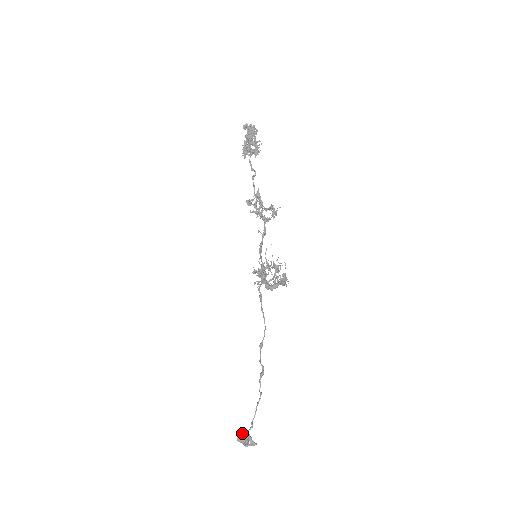
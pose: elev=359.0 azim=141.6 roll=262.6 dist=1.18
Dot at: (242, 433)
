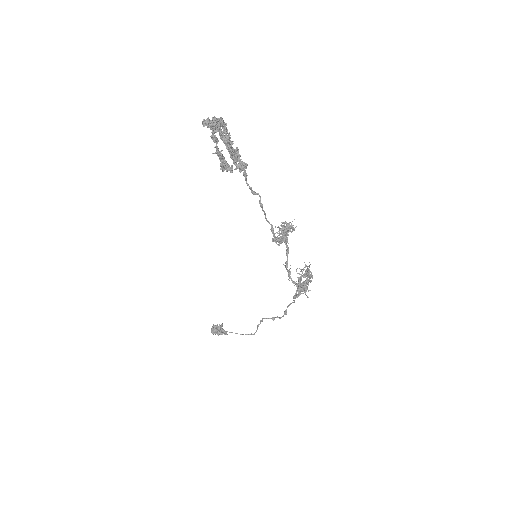
Dot at: (220, 332)
